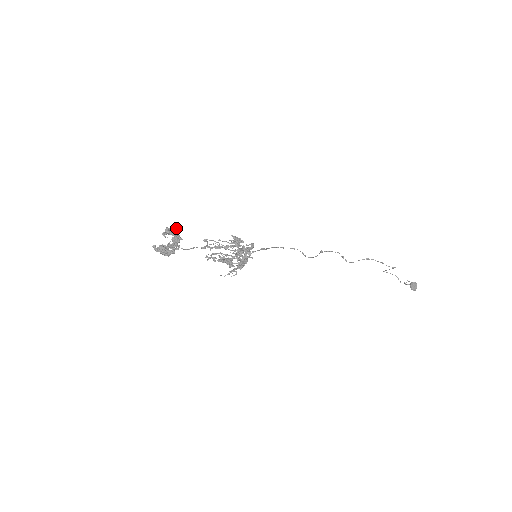
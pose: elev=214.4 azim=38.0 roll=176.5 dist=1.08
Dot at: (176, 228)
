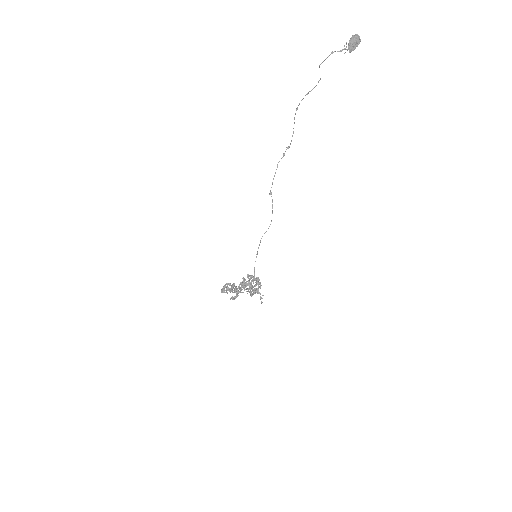
Dot at: (223, 288)
